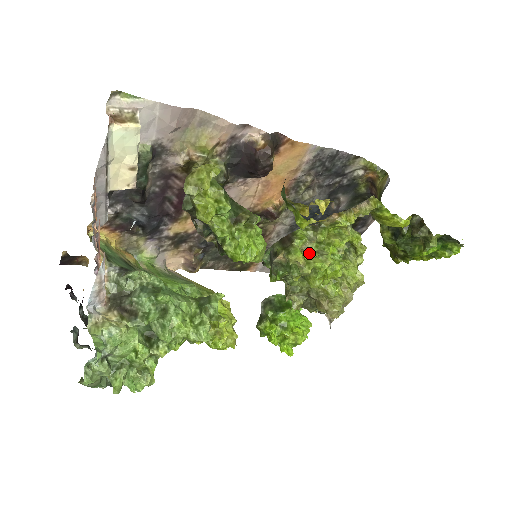
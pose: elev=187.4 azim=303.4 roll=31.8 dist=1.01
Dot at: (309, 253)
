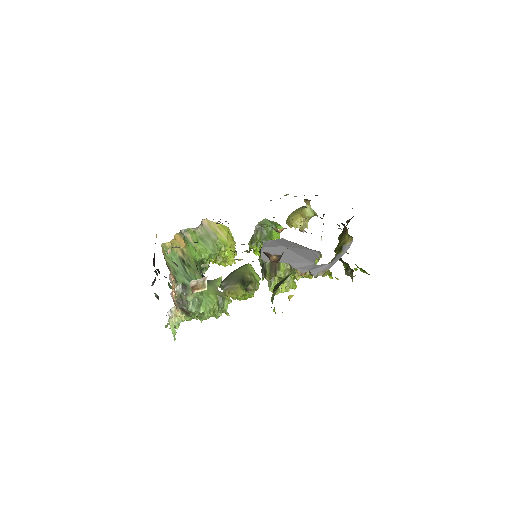
Dot at: (283, 277)
